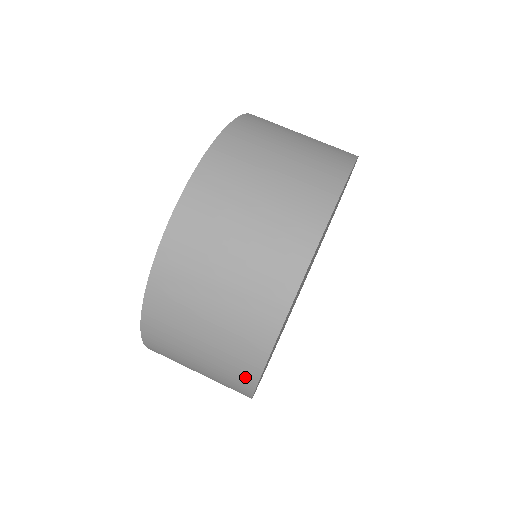
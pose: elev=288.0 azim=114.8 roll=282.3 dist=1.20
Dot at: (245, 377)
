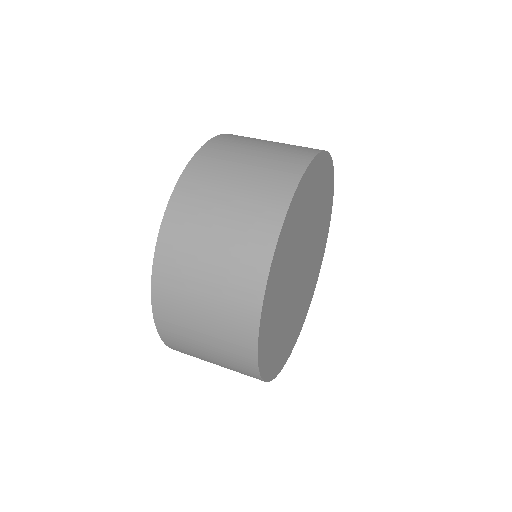
Dot at: (260, 255)
